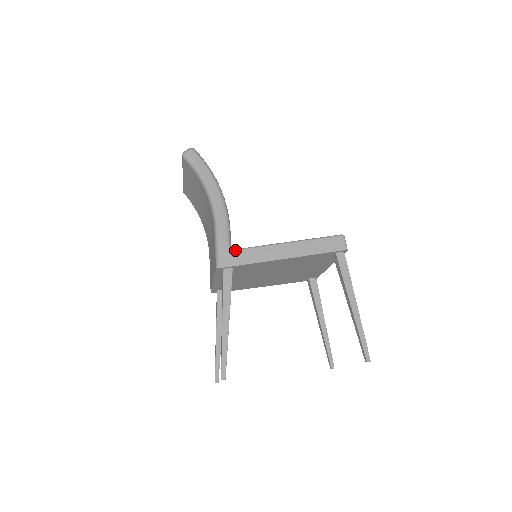
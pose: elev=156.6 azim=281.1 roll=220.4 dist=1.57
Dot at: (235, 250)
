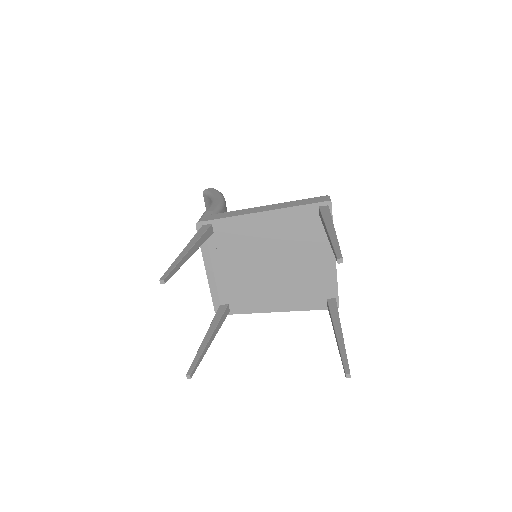
Dot at: (217, 213)
